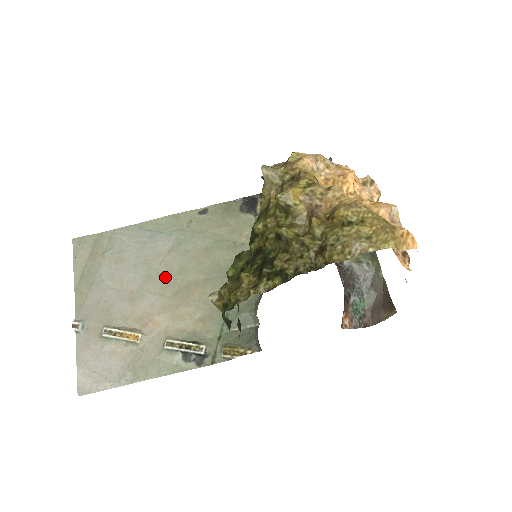
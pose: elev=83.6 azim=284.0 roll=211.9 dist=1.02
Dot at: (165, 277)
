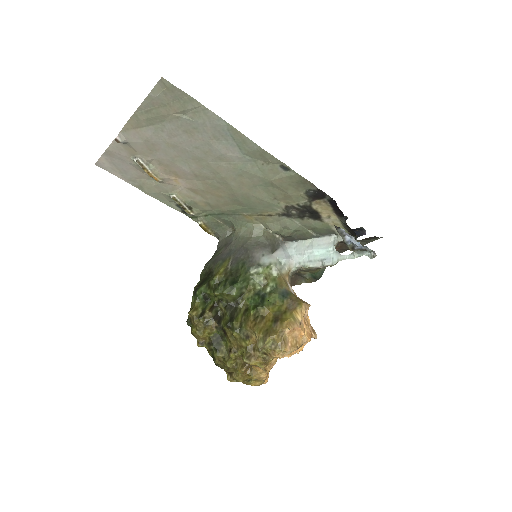
Dot at: (209, 172)
